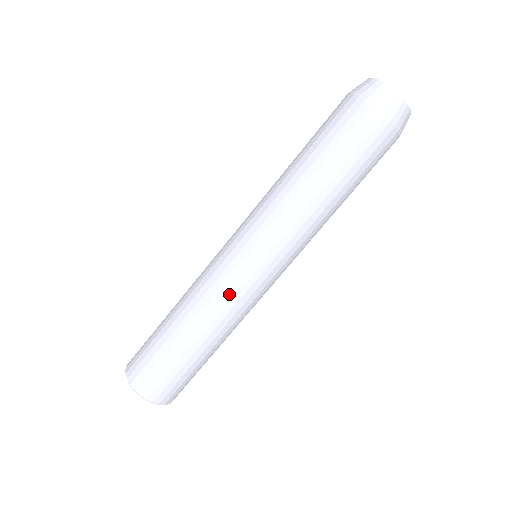
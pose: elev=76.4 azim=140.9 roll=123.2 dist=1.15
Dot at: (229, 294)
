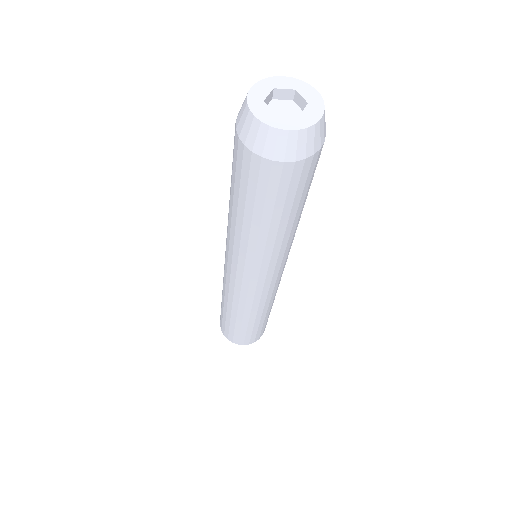
Dot at: (236, 295)
